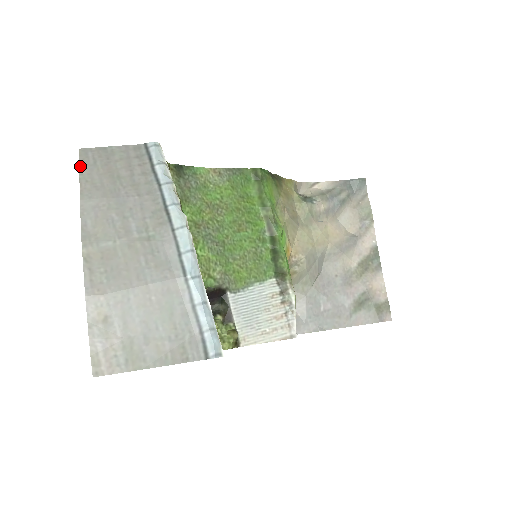
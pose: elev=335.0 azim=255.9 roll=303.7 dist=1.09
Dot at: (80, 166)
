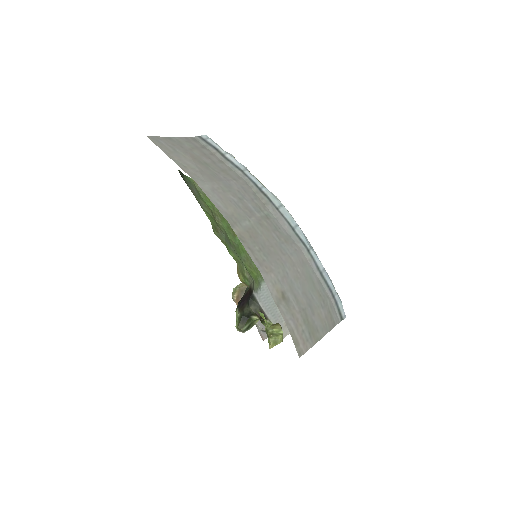
Dot at: (165, 152)
